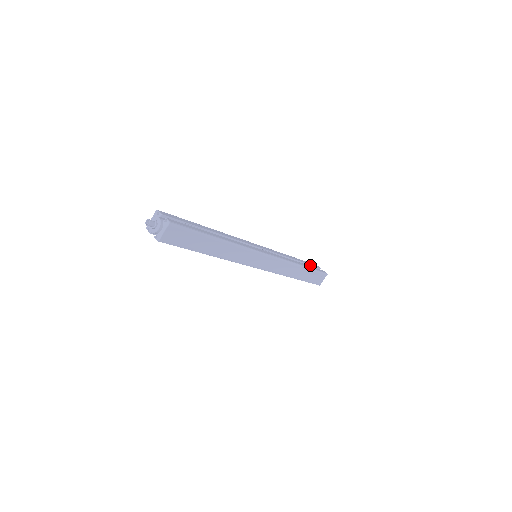
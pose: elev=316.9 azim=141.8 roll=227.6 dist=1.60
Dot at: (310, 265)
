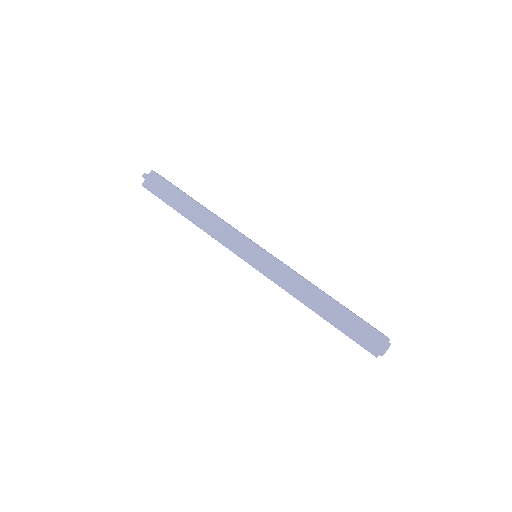
Dot at: occluded
